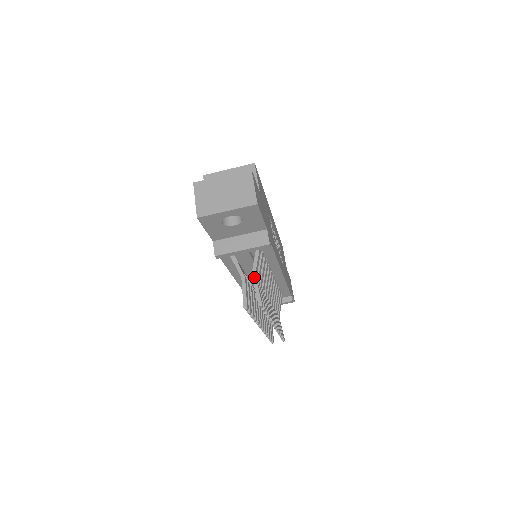
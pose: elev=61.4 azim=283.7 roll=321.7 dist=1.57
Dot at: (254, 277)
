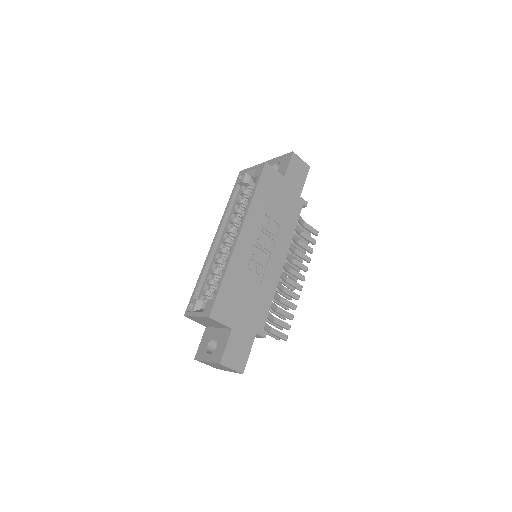
Dot at: (270, 333)
